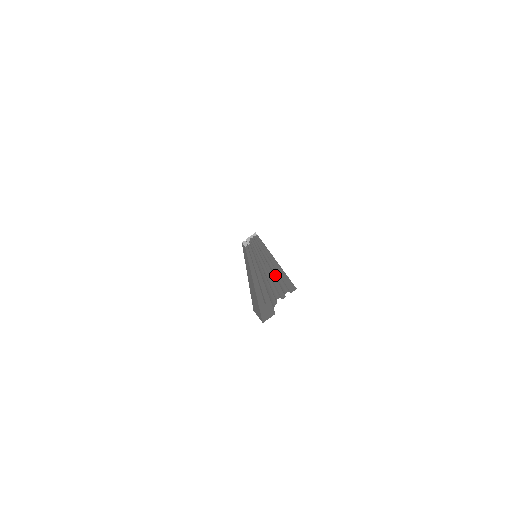
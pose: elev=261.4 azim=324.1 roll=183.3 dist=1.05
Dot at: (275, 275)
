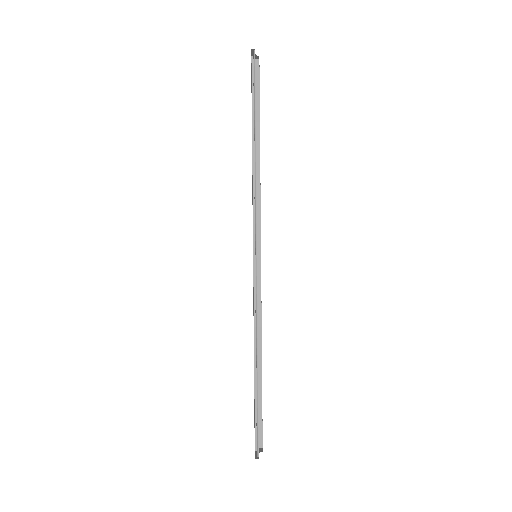
Dot at: (257, 400)
